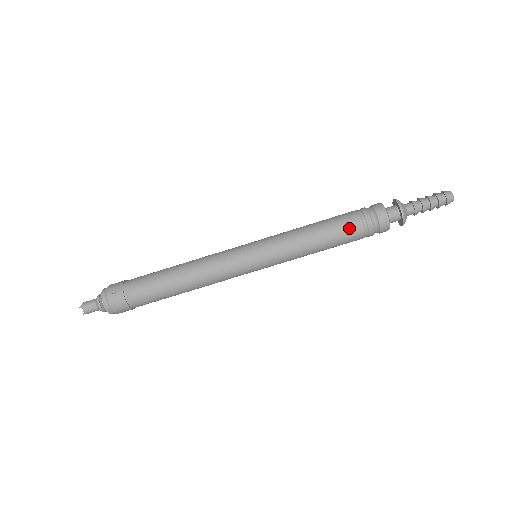
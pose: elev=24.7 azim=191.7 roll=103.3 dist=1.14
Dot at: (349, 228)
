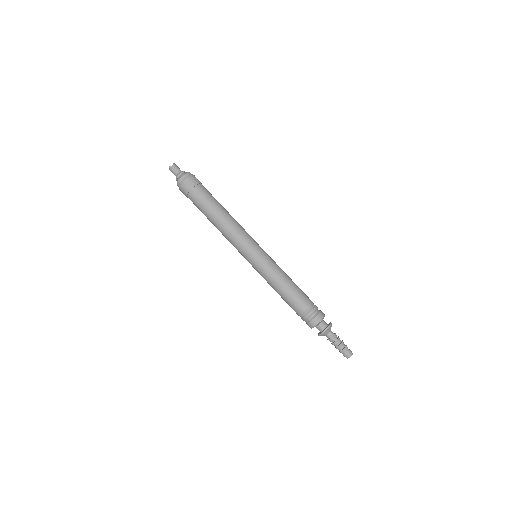
Dot at: (304, 299)
